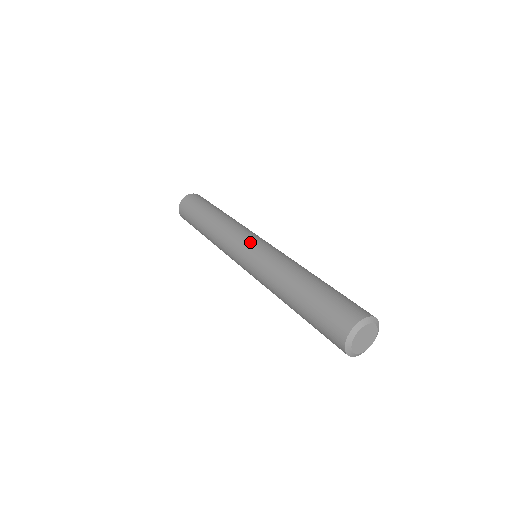
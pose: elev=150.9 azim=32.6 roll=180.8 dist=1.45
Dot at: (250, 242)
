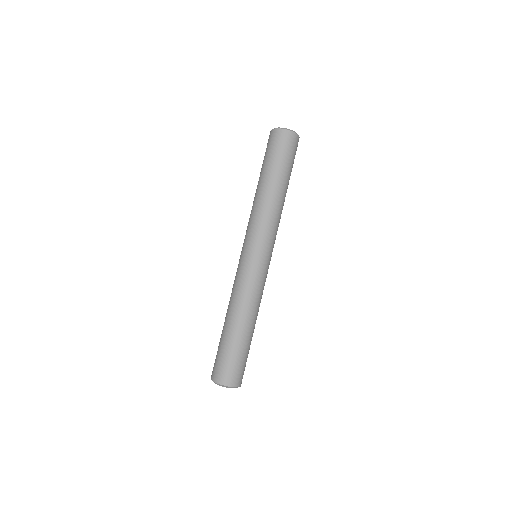
Dot at: (244, 252)
